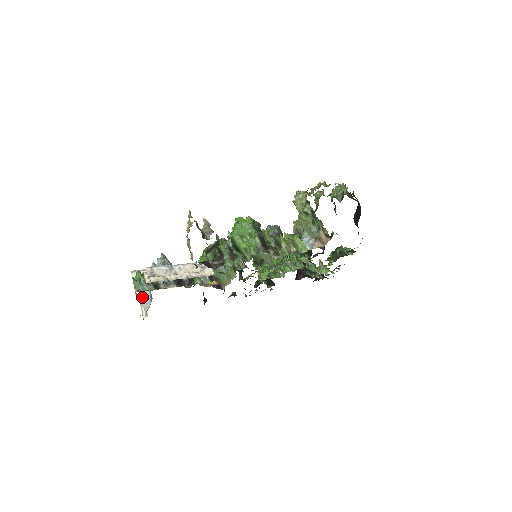
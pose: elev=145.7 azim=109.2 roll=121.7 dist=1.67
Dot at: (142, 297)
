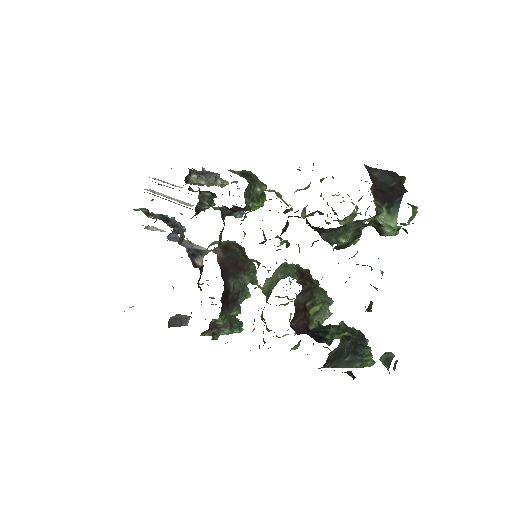
Dot at: occluded
